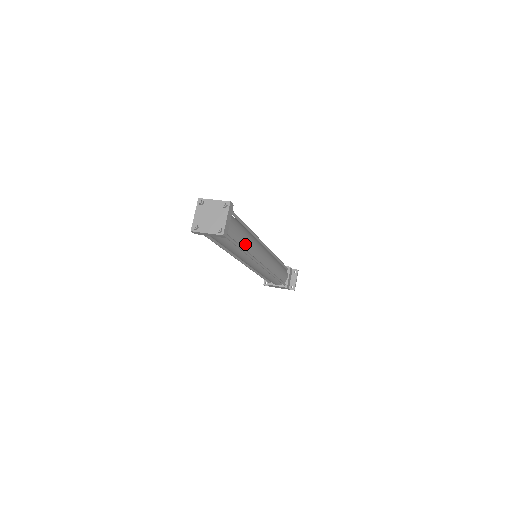
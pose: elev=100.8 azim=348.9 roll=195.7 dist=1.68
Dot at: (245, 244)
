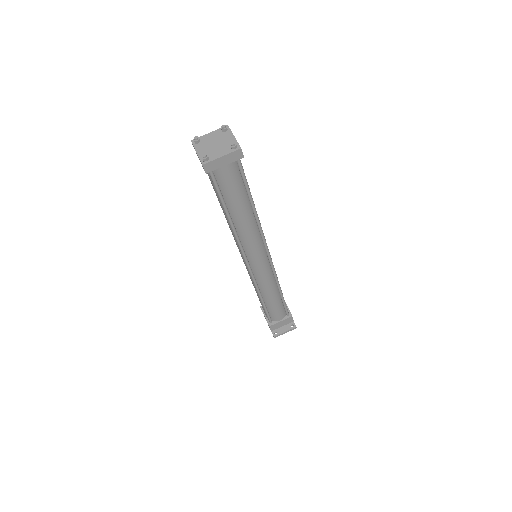
Dot at: (236, 216)
